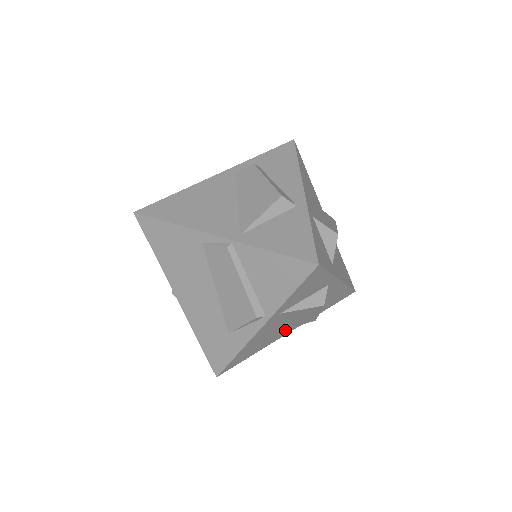
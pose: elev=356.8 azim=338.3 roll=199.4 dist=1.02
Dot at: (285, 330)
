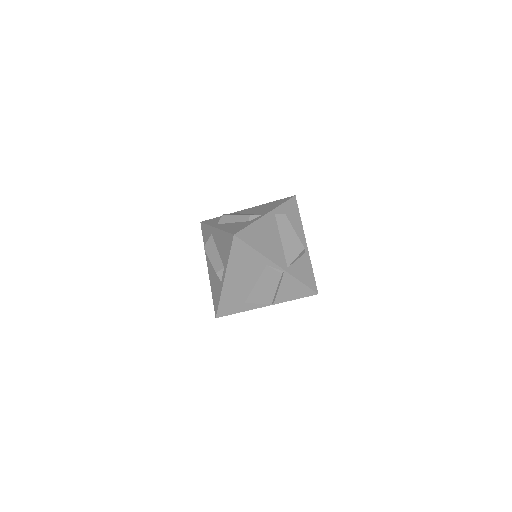
Dot at: occluded
